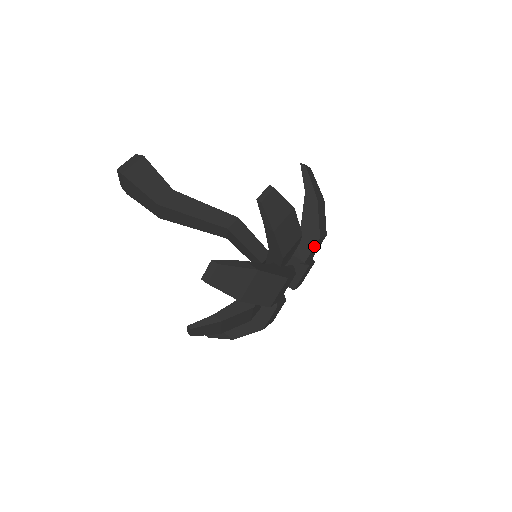
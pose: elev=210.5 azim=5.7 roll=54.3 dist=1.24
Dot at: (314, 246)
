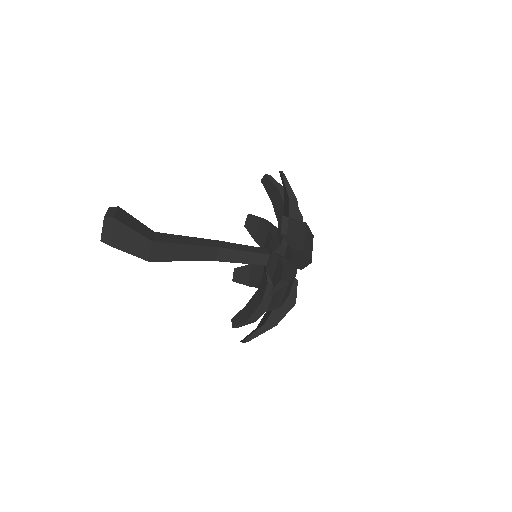
Dot at: occluded
